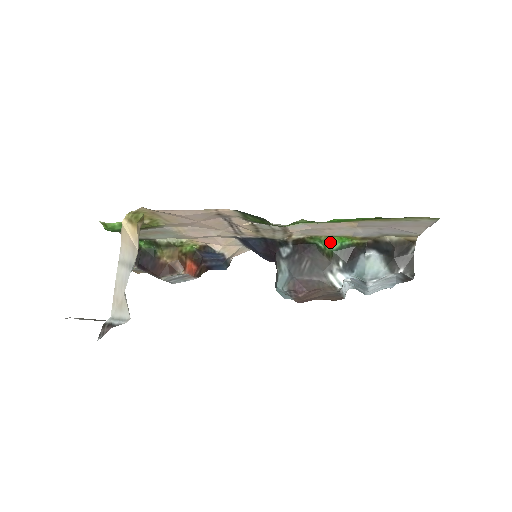
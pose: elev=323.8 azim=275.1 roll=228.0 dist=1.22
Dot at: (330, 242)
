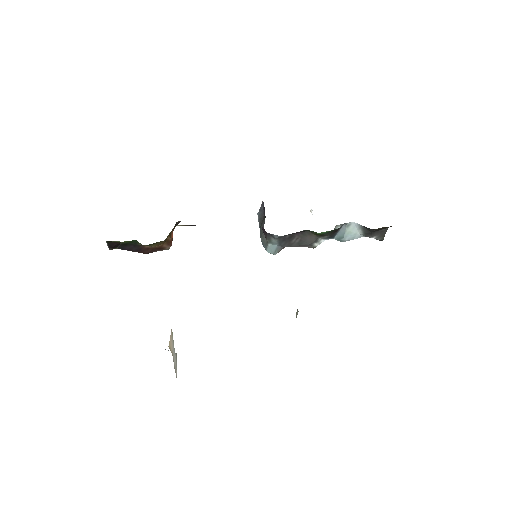
Dot at: (322, 232)
